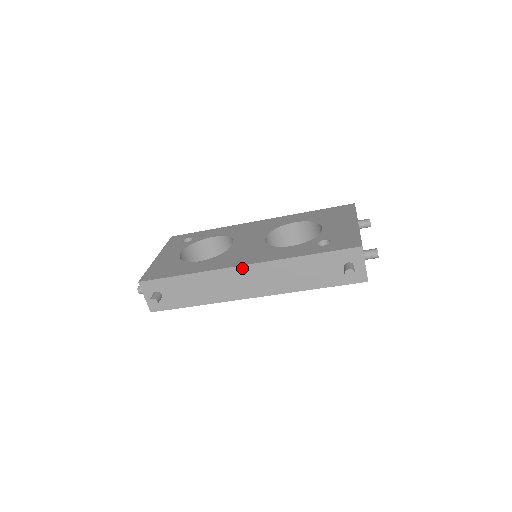
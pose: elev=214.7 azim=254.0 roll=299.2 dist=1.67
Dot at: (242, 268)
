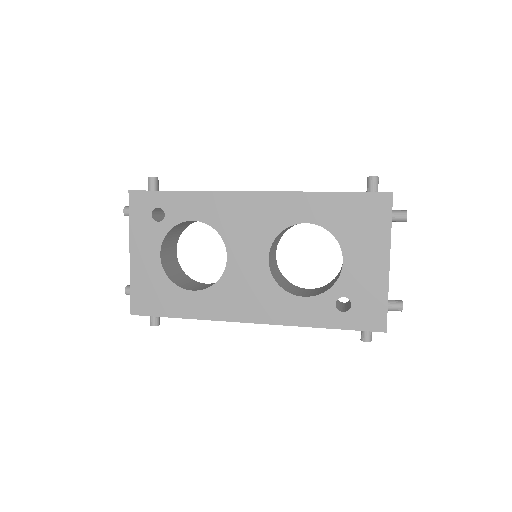
Dot at: (249, 322)
